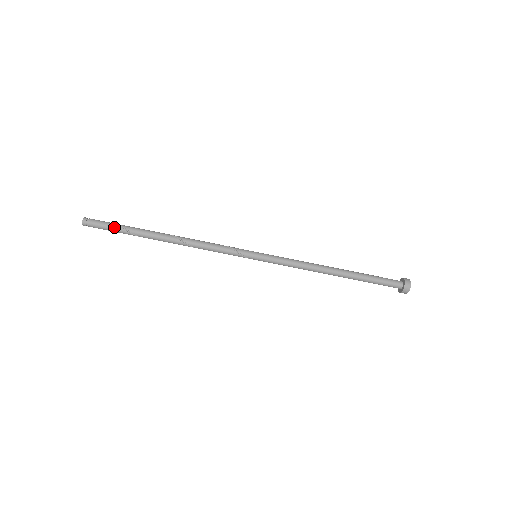
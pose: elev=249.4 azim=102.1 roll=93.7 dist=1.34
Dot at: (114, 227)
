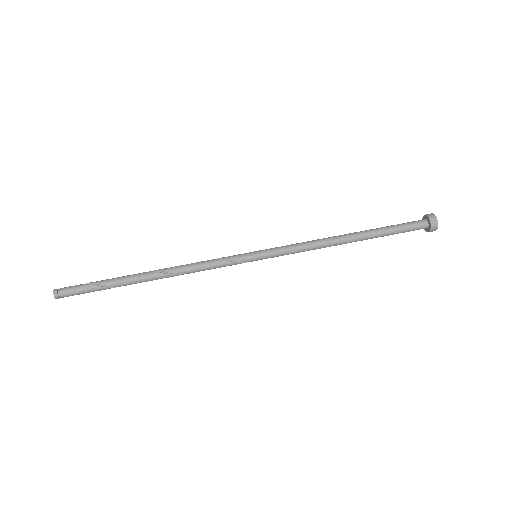
Dot at: (90, 289)
